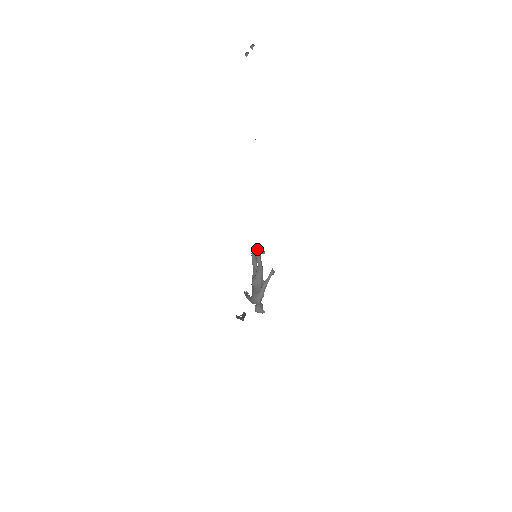
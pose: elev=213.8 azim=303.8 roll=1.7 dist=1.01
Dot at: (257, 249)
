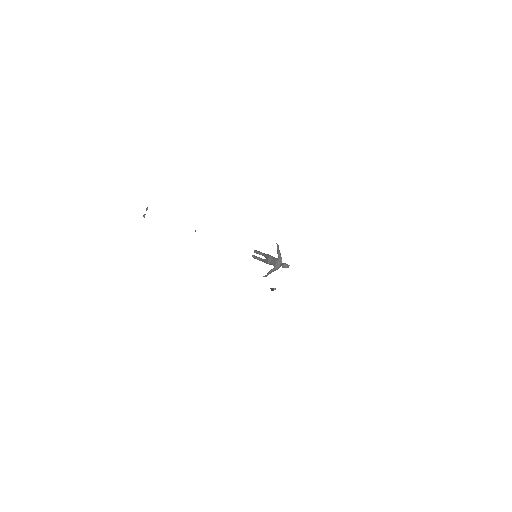
Dot at: (255, 250)
